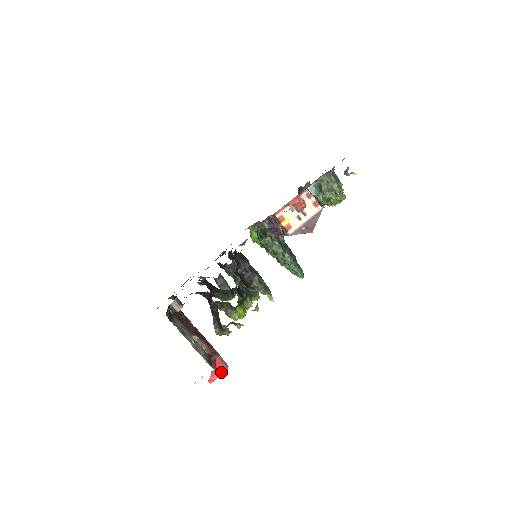
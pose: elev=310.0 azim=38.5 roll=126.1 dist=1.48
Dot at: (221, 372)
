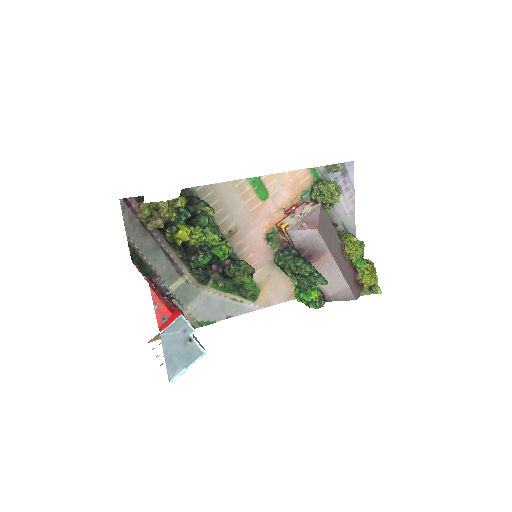
Dot at: (174, 318)
